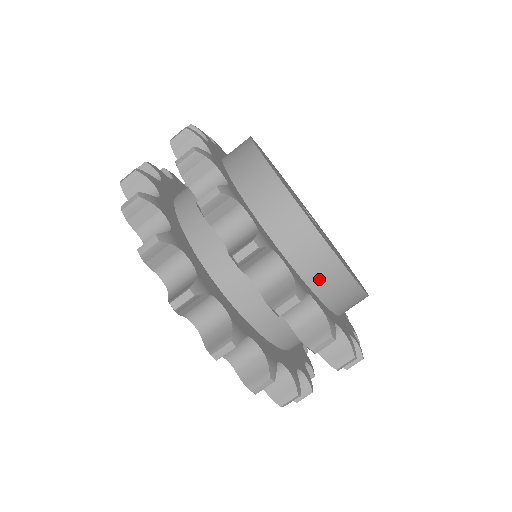
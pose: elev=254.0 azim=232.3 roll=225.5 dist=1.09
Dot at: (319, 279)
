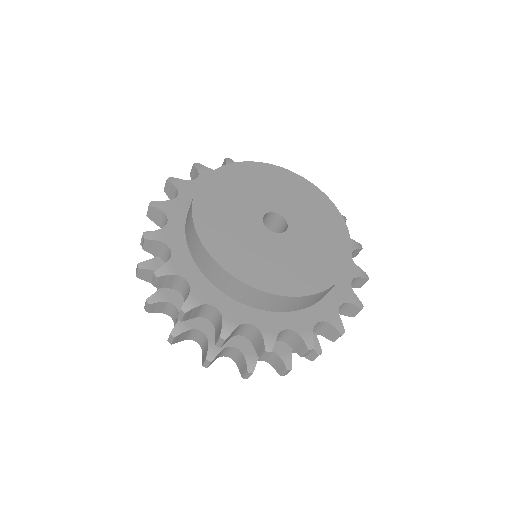
Dot at: (314, 302)
